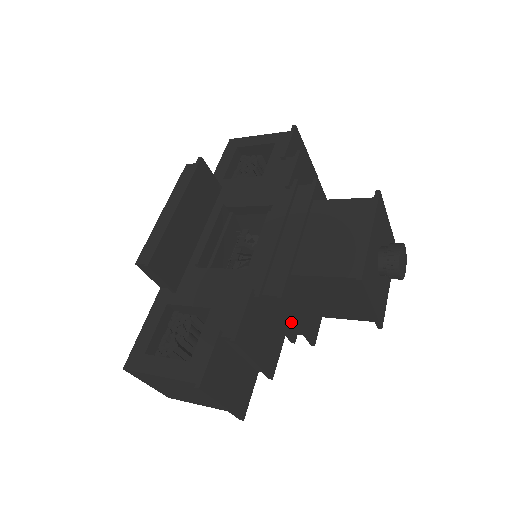
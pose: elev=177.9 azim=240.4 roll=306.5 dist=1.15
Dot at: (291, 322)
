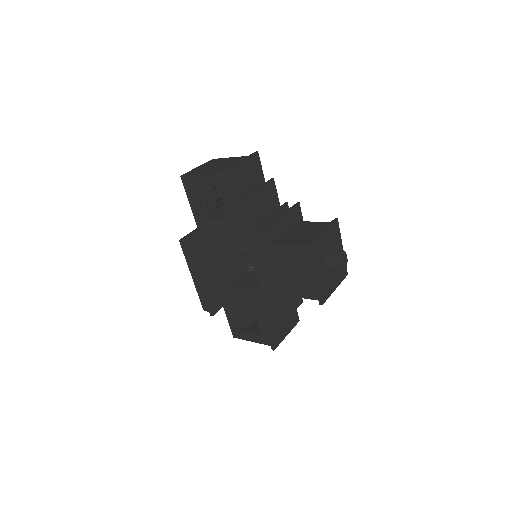
Dot at: occluded
